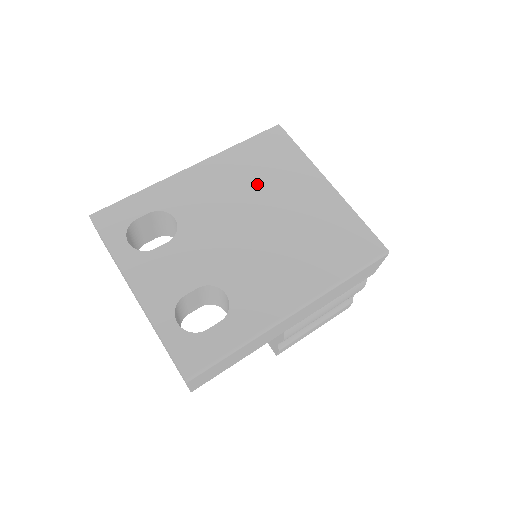
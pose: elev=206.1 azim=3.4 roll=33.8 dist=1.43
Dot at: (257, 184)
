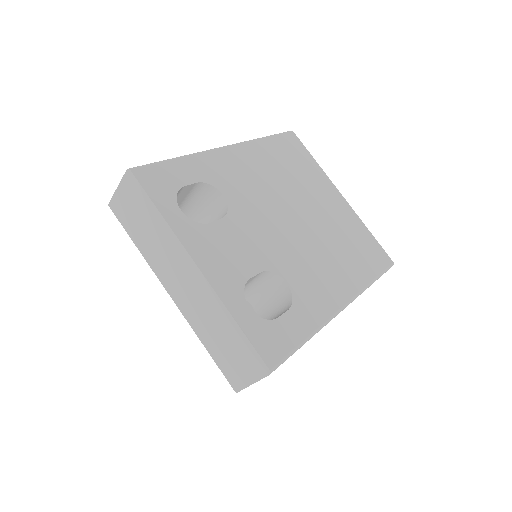
Dot at: (288, 180)
